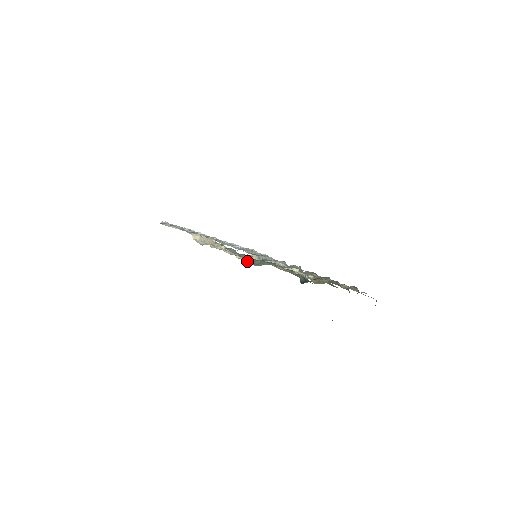
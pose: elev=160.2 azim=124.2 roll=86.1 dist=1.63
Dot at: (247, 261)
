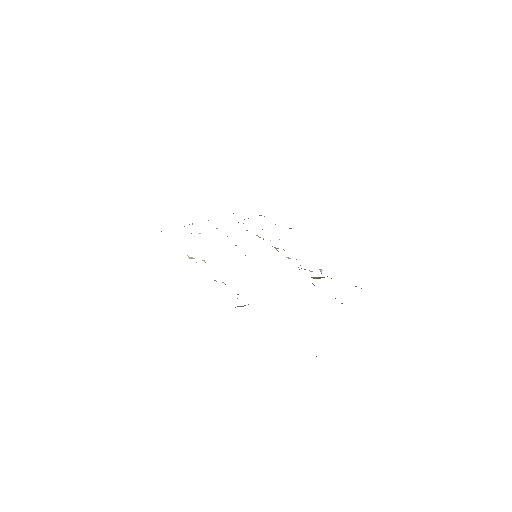
Dot at: occluded
